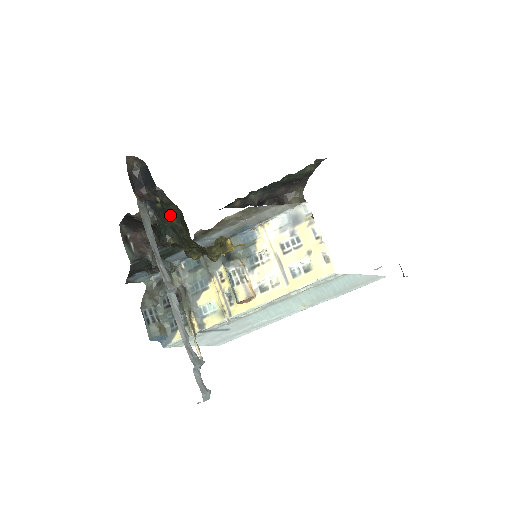
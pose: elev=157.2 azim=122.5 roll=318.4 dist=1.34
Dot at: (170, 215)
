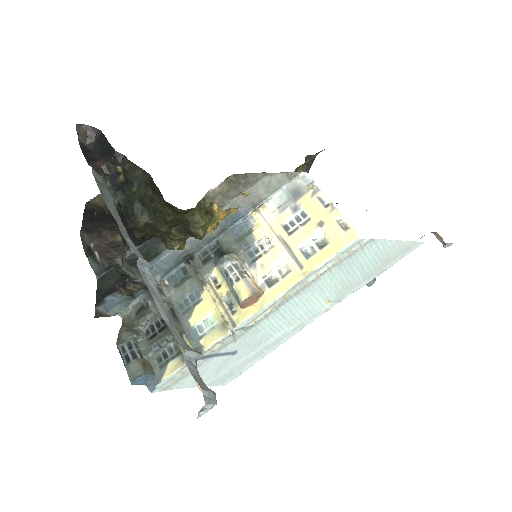
Dot at: (136, 185)
